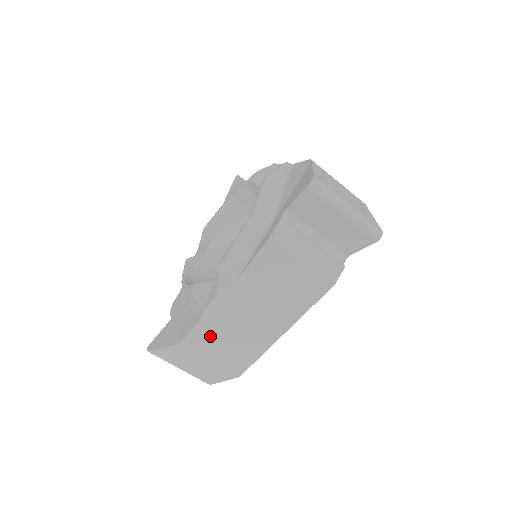
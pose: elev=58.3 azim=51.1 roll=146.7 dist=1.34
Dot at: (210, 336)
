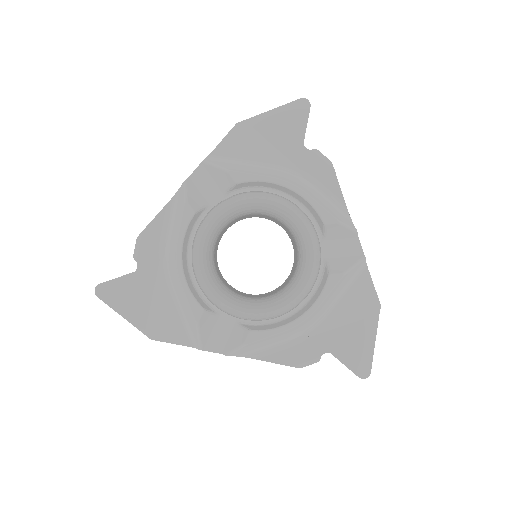
Dot at: occluded
